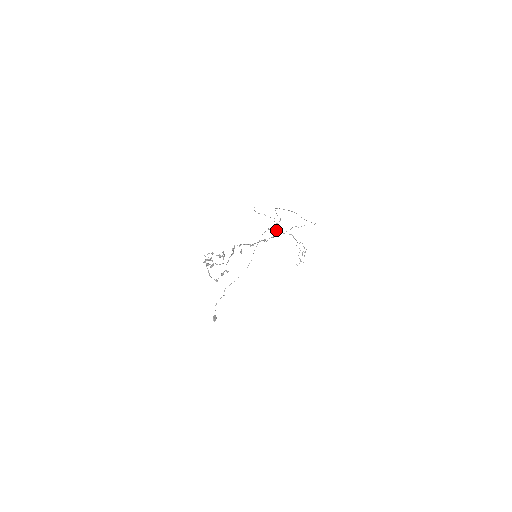
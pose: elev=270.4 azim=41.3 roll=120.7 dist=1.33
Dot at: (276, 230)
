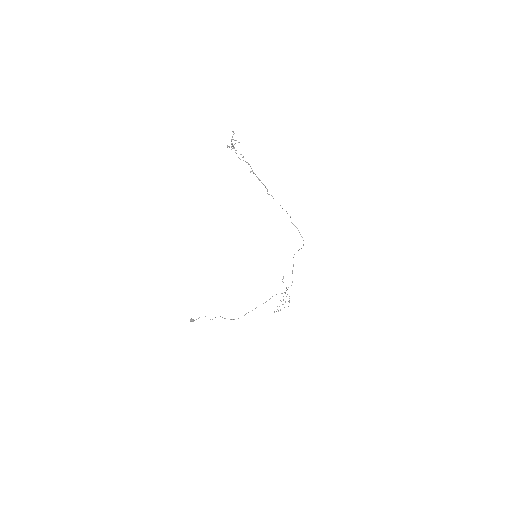
Dot at: occluded
